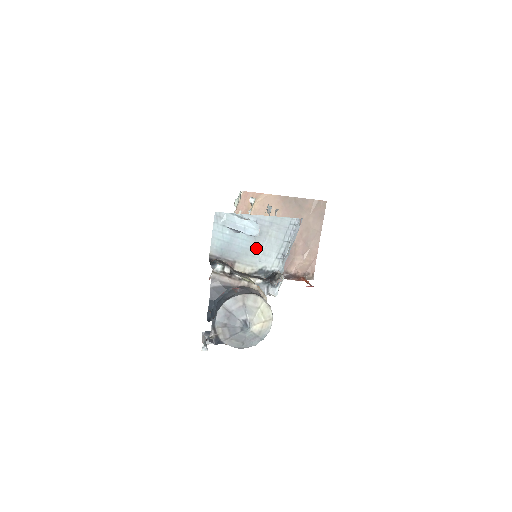
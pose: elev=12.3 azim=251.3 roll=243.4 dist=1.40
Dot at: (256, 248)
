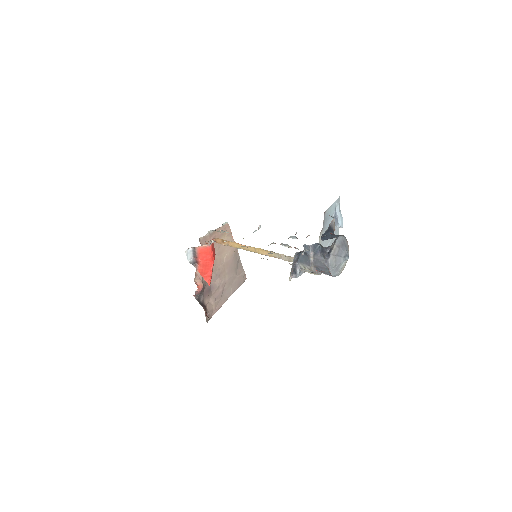
Dot at: occluded
